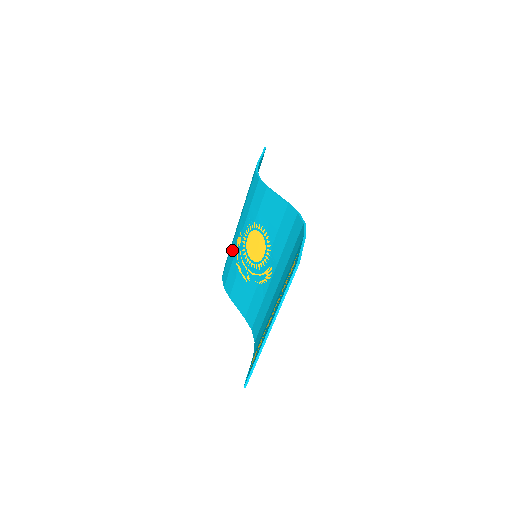
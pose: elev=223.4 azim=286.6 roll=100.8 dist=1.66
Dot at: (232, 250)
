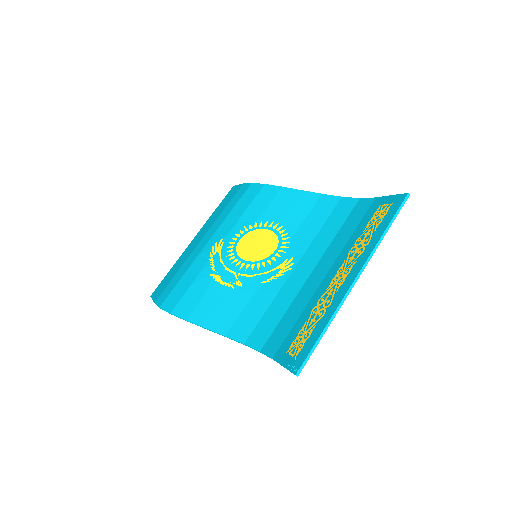
Dot at: (195, 266)
